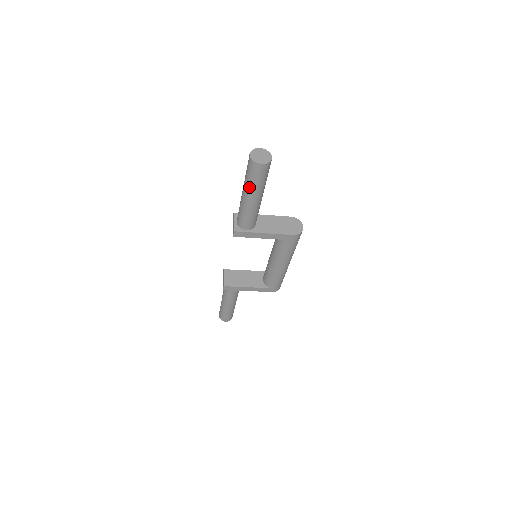
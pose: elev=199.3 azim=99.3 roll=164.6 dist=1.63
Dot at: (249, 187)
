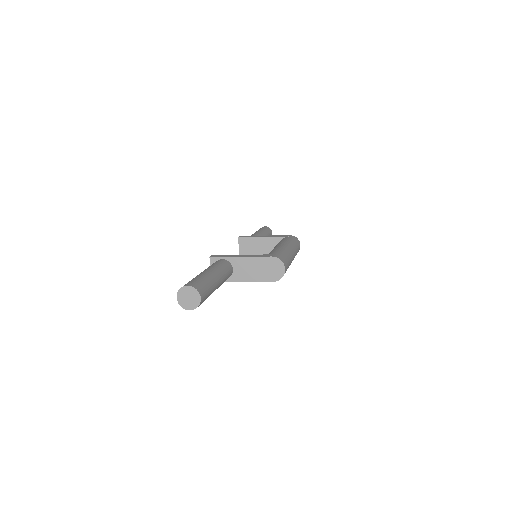
Dot at: occluded
